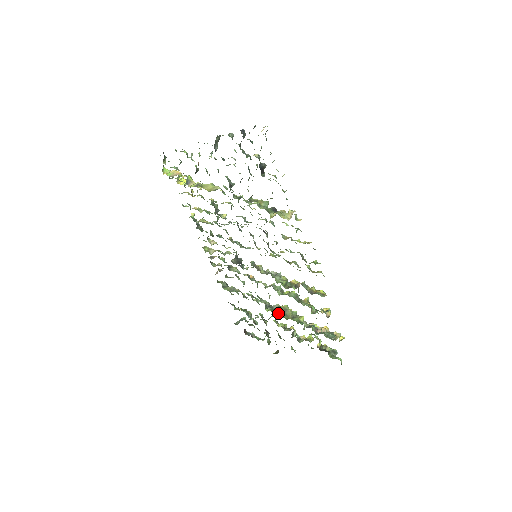
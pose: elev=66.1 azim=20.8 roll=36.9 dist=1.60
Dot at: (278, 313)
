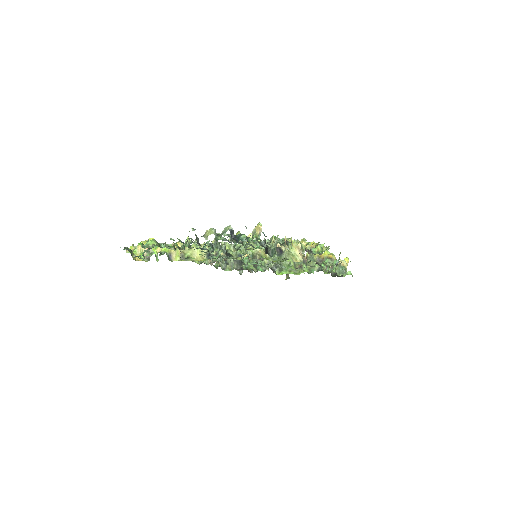
Dot at: (289, 272)
